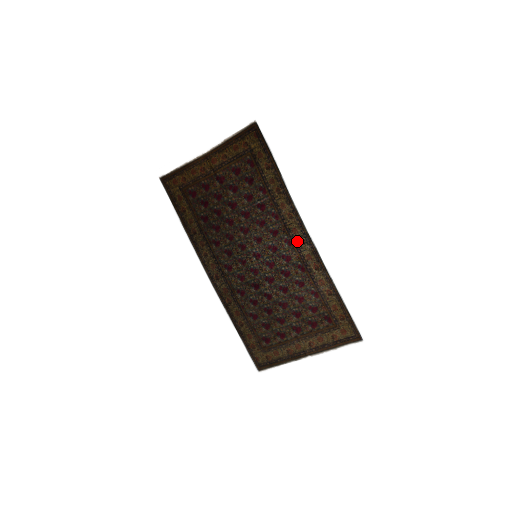
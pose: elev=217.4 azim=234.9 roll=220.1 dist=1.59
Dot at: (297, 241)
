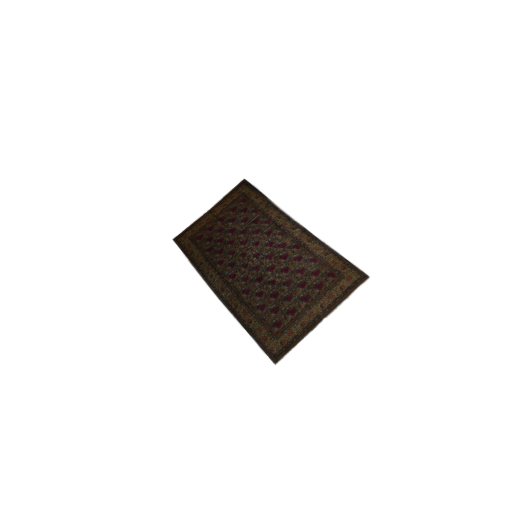
Dot at: (288, 230)
